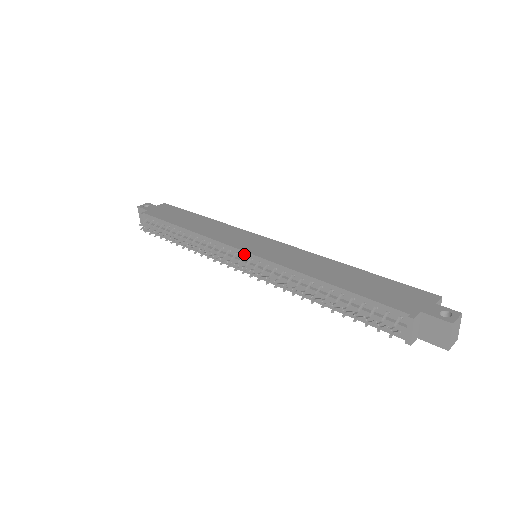
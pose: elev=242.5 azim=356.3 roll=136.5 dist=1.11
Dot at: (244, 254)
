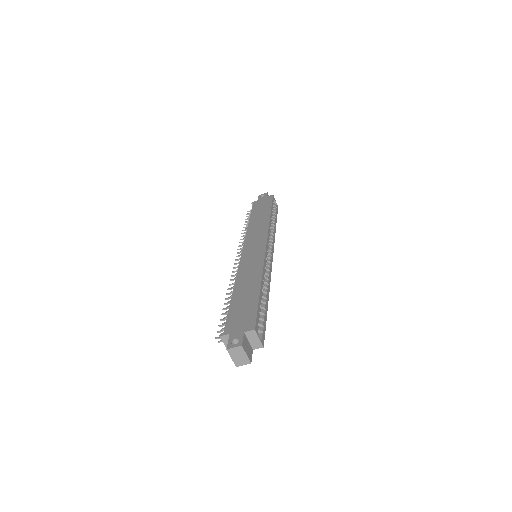
Dot at: occluded
